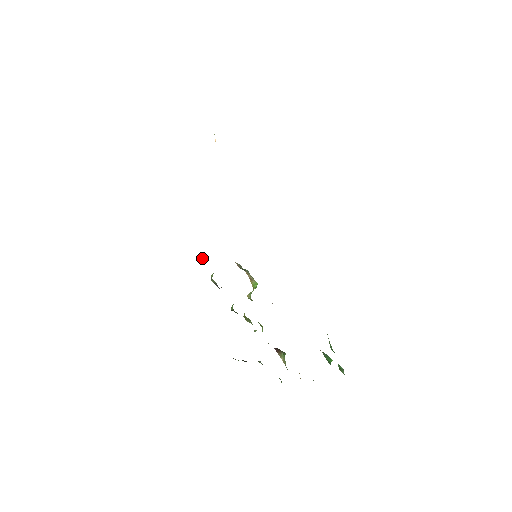
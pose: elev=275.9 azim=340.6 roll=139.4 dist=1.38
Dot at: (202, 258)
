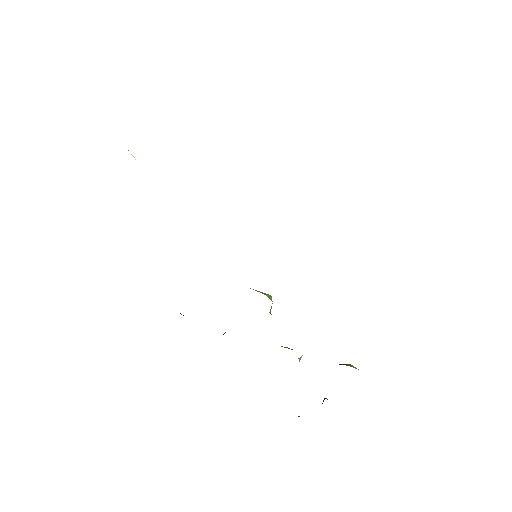
Dot at: occluded
